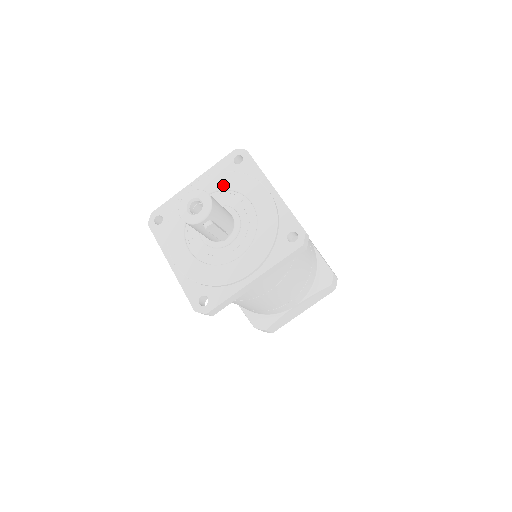
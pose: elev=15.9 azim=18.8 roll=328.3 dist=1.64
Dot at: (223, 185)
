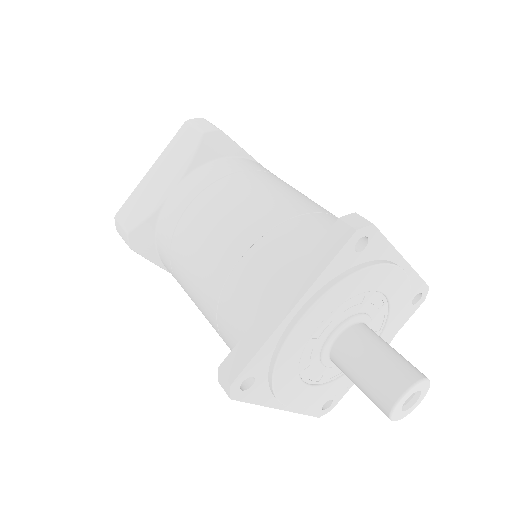
Dot at: (349, 295)
